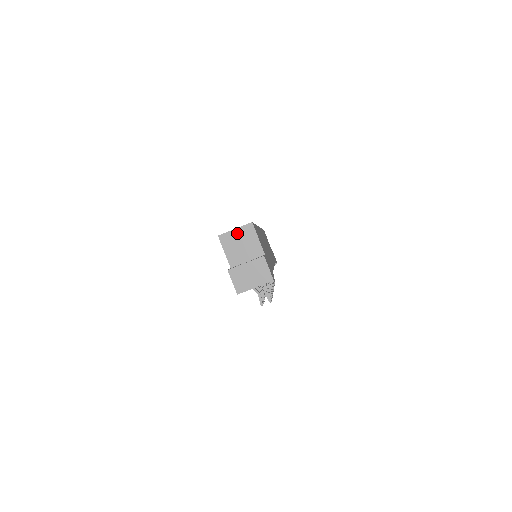
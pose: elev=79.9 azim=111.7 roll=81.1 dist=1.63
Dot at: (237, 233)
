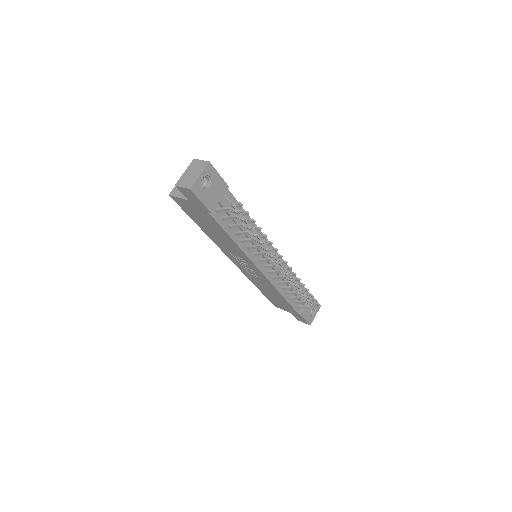
Dot at: occluded
